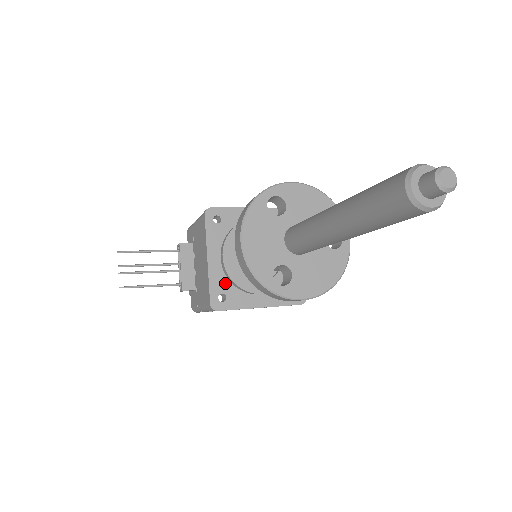
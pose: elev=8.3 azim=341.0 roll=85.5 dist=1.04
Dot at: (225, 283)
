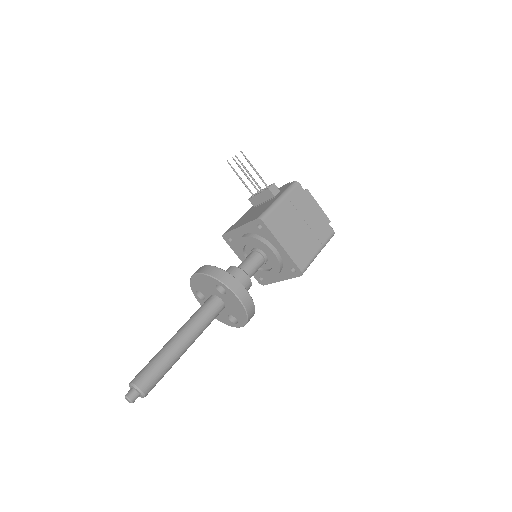
Dot at: (237, 240)
